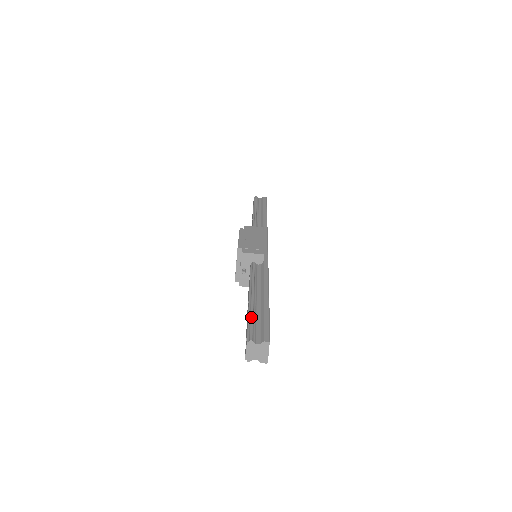
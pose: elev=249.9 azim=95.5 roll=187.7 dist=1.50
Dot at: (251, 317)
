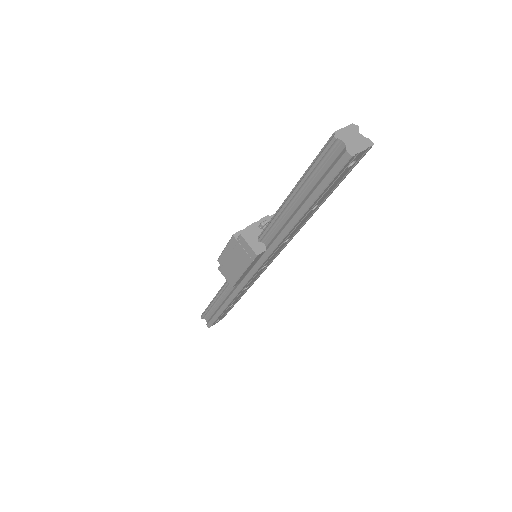
Dot at: occluded
